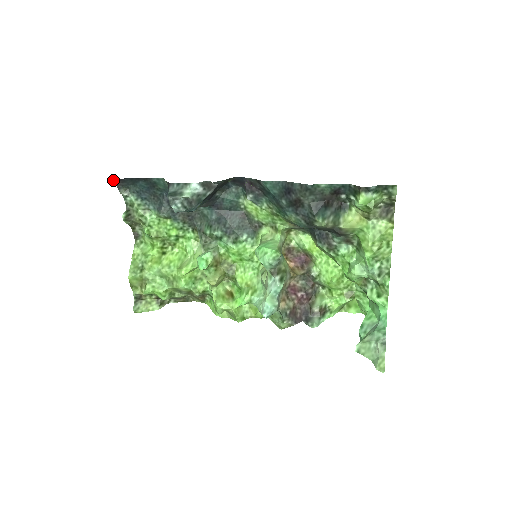
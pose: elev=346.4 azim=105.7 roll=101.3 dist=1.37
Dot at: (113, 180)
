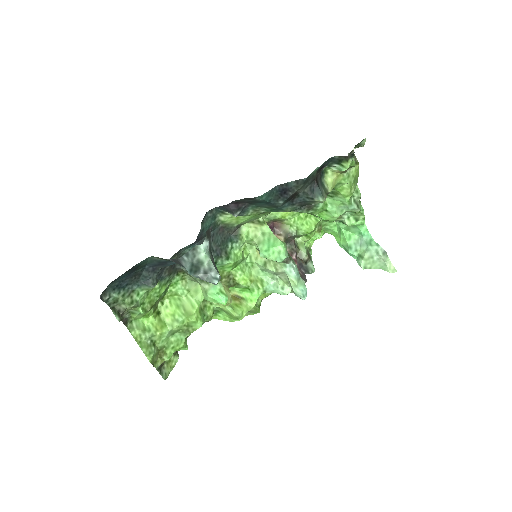
Dot at: occluded
